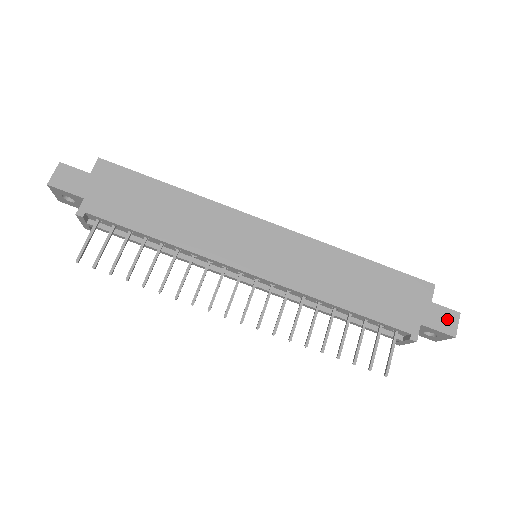
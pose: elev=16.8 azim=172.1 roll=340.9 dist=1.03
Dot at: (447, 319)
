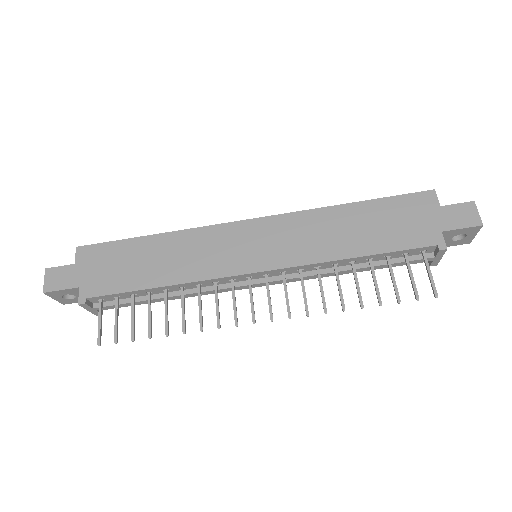
Dot at: (464, 213)
